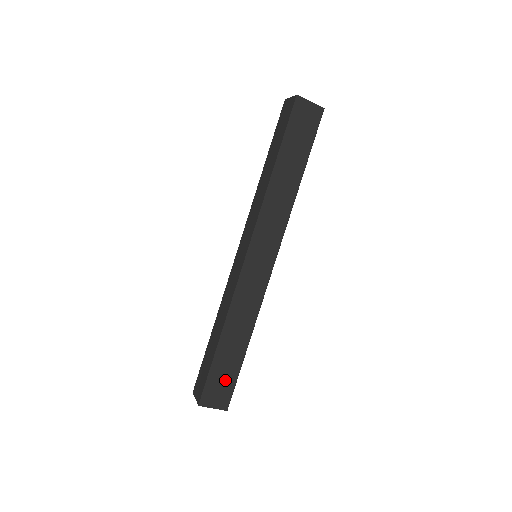
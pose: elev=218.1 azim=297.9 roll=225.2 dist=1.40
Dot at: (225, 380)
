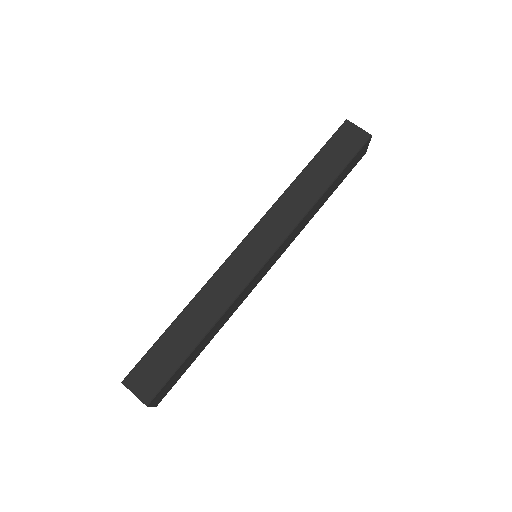
Dot at: (177, 377)
